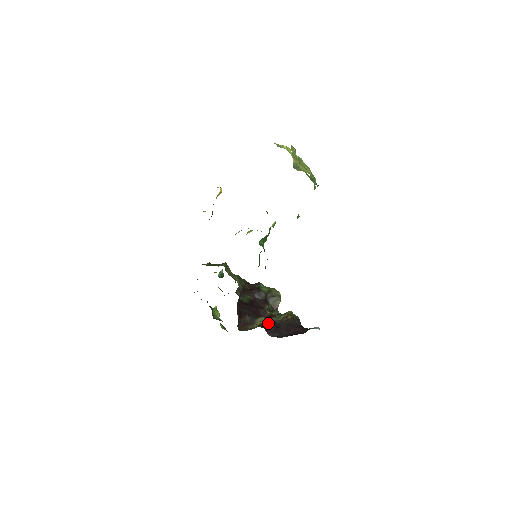
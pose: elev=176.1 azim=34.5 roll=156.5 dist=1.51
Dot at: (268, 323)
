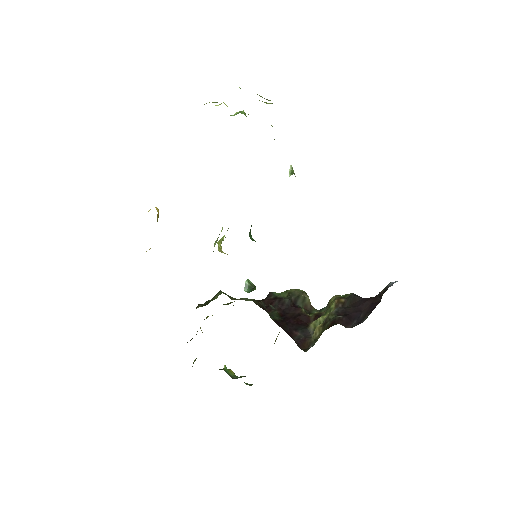
Dot at: (332, 318)
